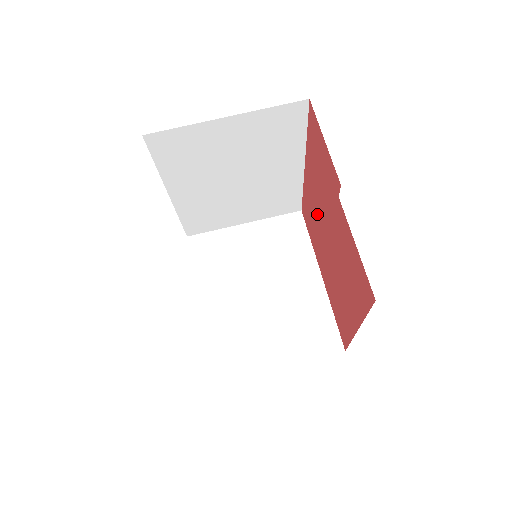
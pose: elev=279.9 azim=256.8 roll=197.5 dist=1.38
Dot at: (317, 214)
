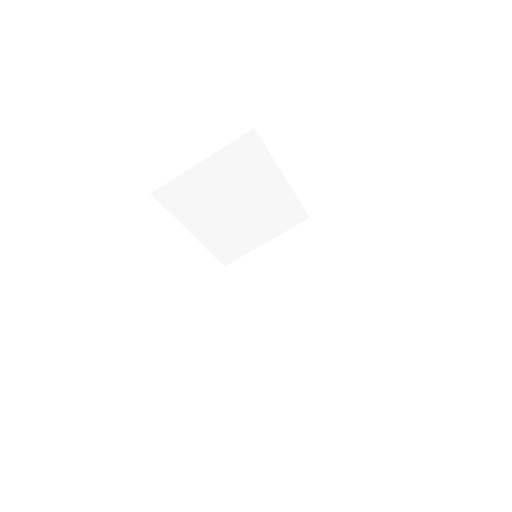
Dot at: occluded
